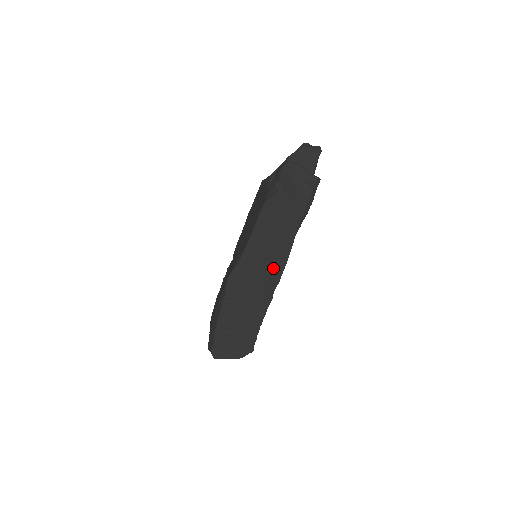
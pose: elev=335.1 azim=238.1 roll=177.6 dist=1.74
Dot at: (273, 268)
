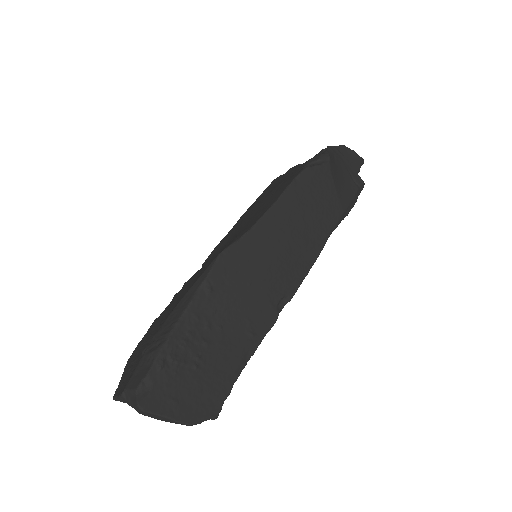
Dot at: (290, 269)
